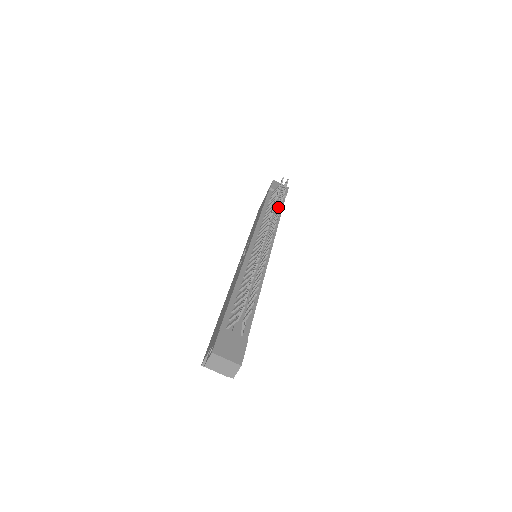
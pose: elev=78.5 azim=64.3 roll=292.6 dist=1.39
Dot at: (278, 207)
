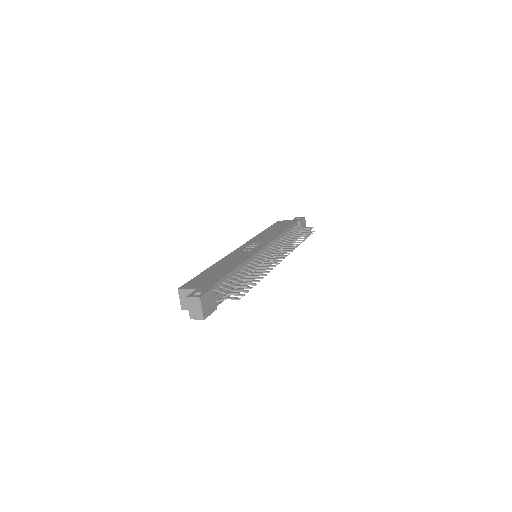
Dot at: (295, 244)
